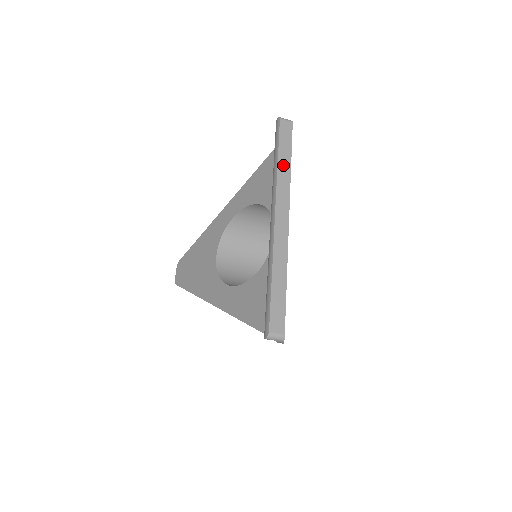
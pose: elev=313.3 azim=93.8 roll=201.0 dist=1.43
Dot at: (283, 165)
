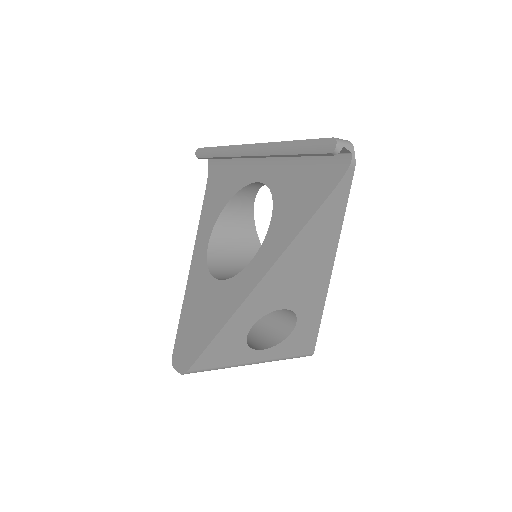
Dot at: occluded
